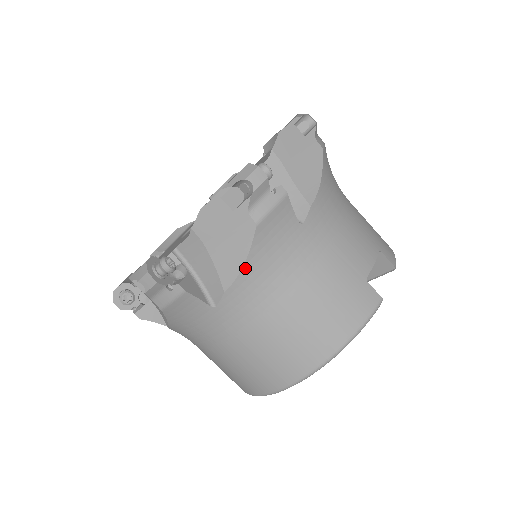
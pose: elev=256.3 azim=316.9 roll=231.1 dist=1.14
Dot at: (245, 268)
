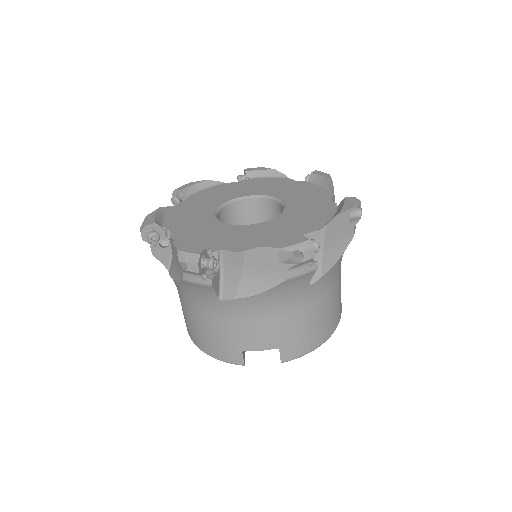
Dot at: (178, 282)
